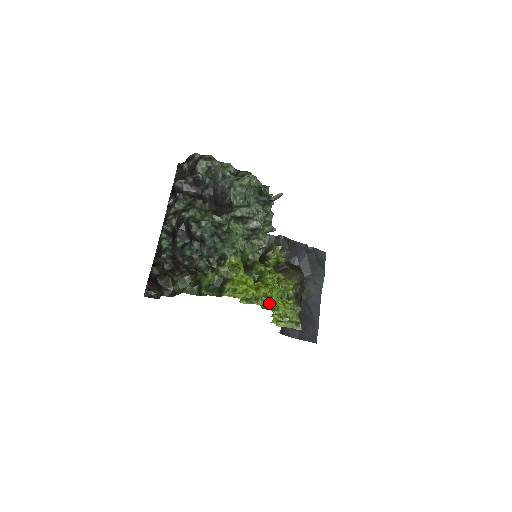
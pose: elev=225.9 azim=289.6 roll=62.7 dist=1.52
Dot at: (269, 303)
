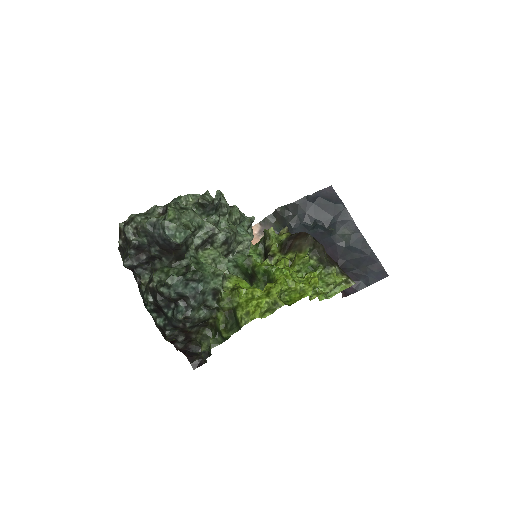
Dot at: (294, 294)
